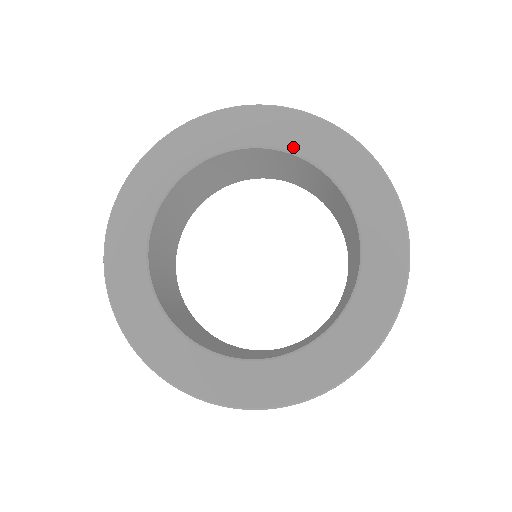
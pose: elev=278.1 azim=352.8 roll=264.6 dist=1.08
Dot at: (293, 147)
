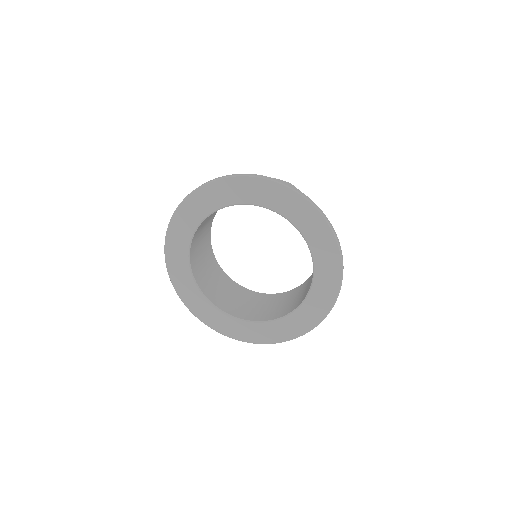
Dot at: (313, 248)
